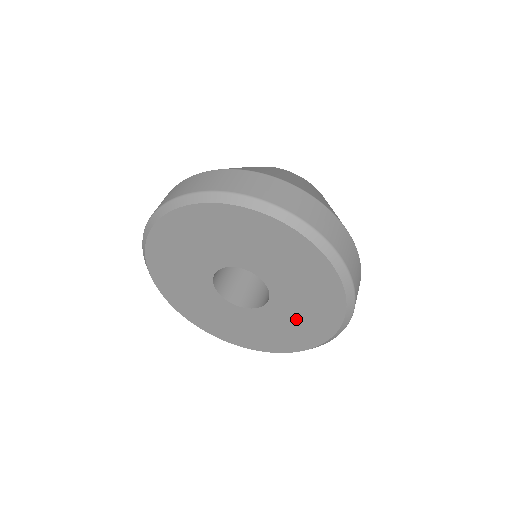
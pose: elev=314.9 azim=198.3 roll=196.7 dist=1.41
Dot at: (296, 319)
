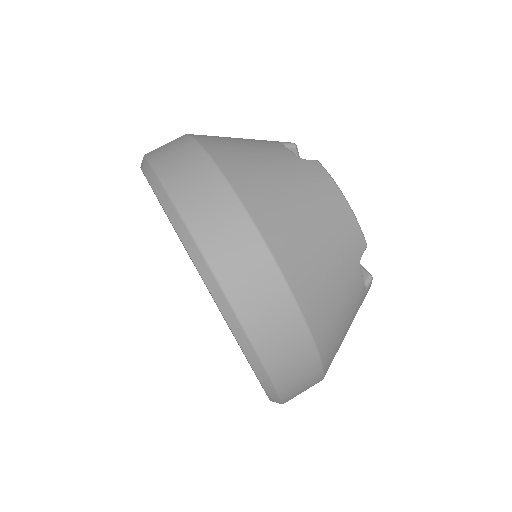
Dot at: occluded
